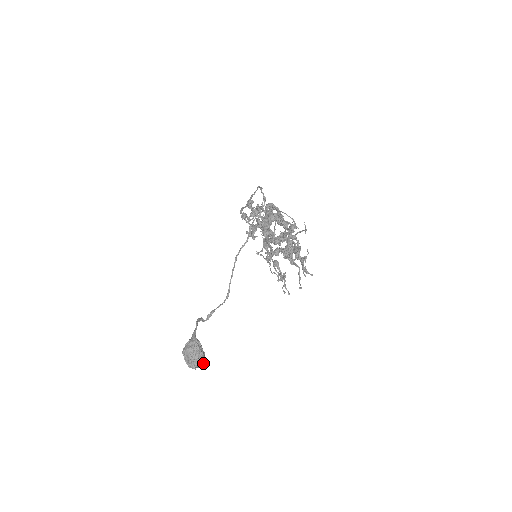
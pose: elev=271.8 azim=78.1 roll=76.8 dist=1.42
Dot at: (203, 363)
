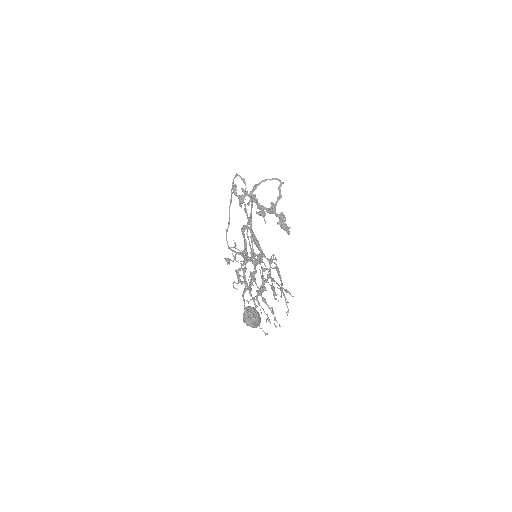
Dot at: occluded
